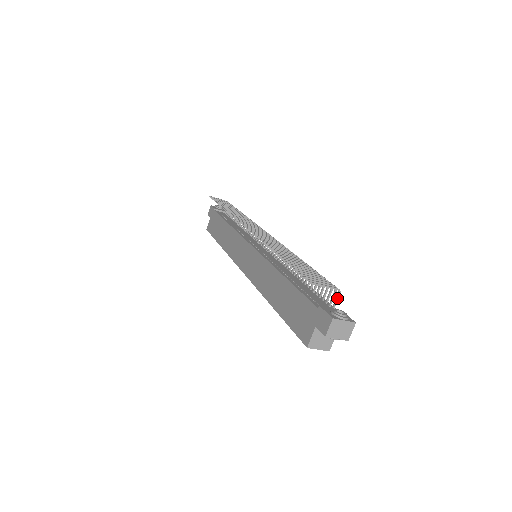
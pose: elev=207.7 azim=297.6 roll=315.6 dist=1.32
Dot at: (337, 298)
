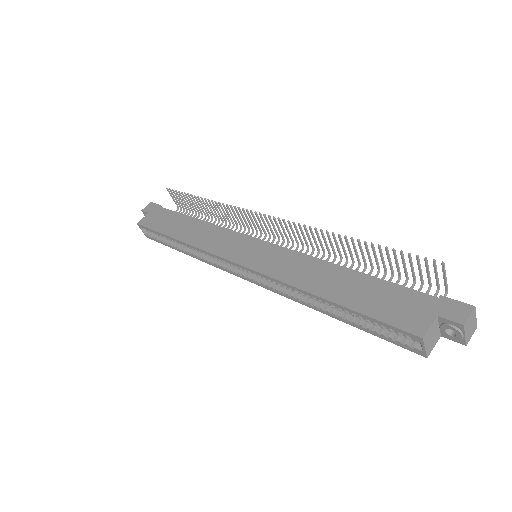
Dot at: occluded
